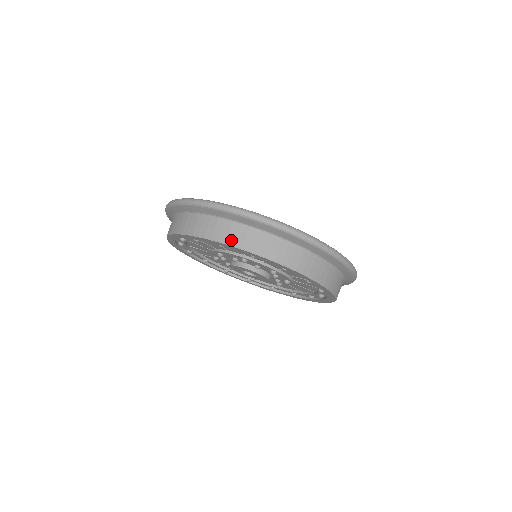
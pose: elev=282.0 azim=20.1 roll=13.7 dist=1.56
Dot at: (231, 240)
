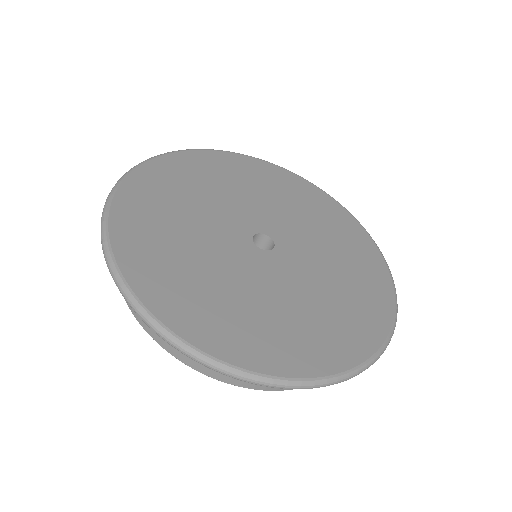
Dot at: (168, 348)
